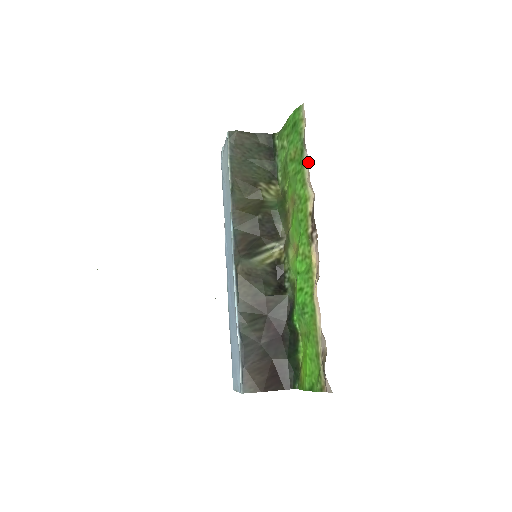
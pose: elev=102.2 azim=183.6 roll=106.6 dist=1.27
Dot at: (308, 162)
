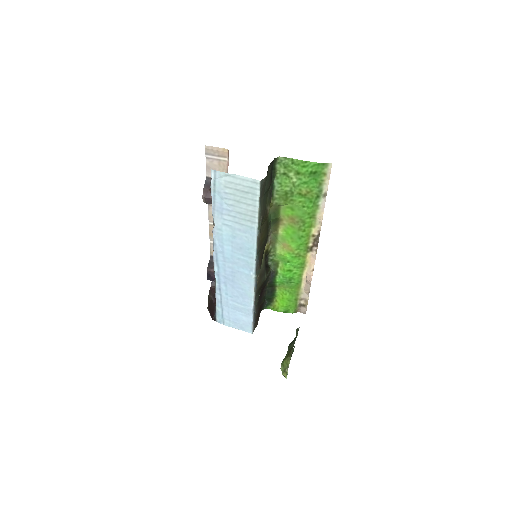
Dot at: occluded
